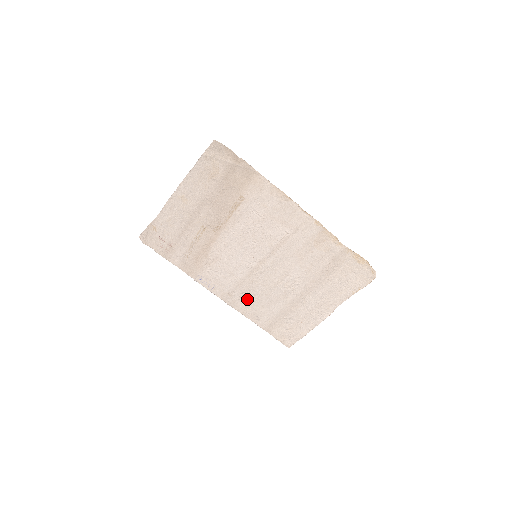
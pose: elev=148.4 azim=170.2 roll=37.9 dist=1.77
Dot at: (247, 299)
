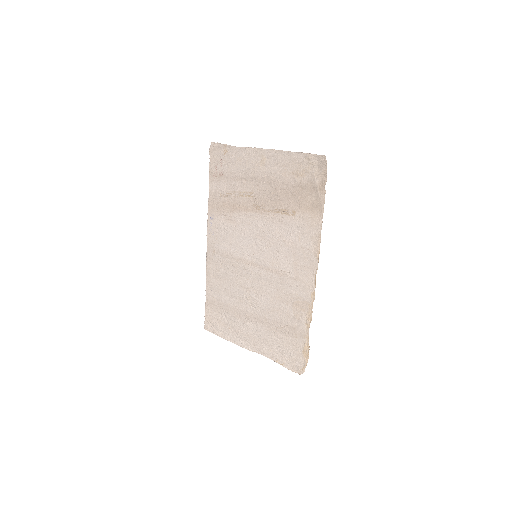
Dot at: (220, 269)
